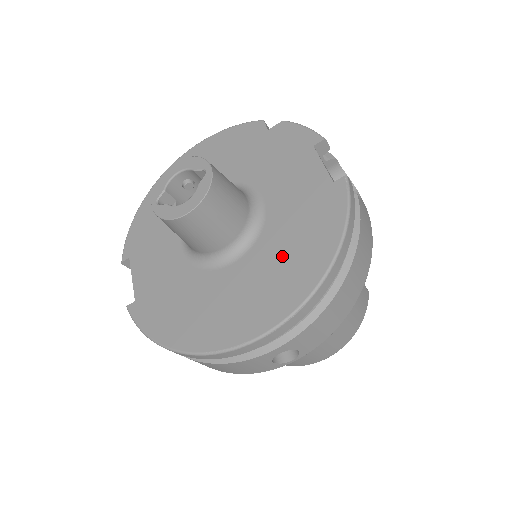
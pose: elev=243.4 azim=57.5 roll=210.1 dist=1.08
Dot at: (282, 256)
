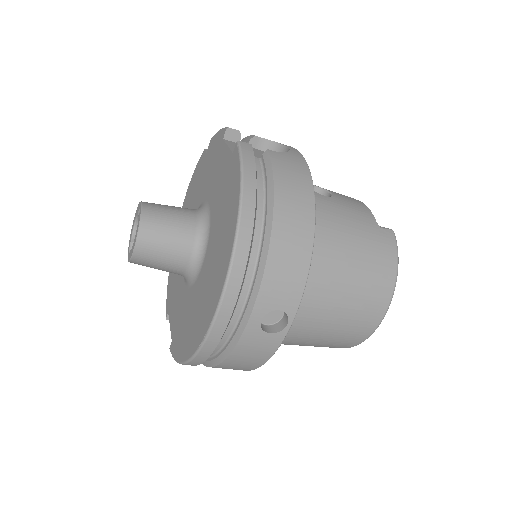
Dot at: (219, 236)
